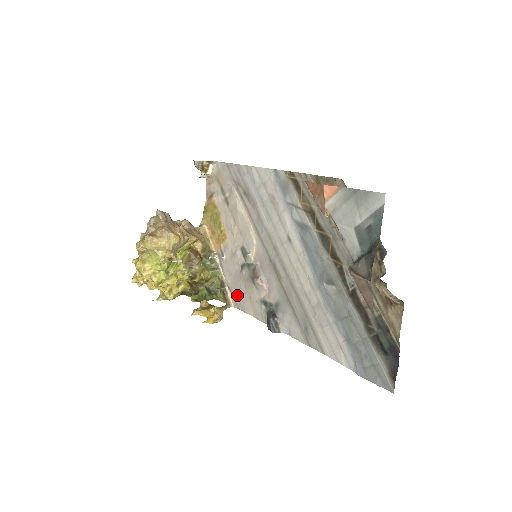
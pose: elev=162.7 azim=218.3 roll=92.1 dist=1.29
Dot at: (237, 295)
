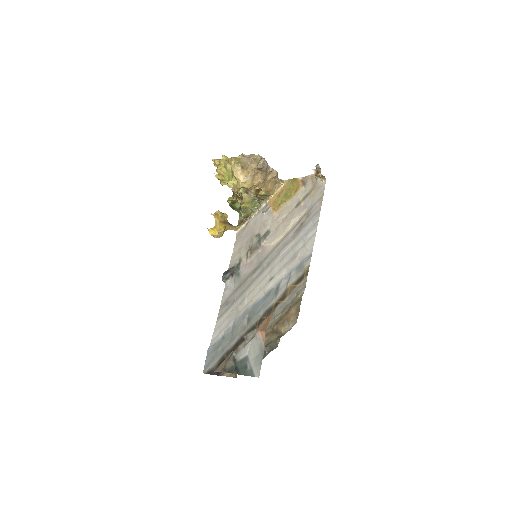
Dot at: (243, 234)
